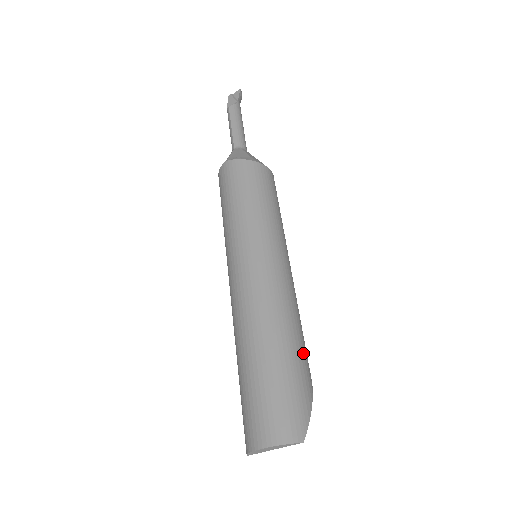
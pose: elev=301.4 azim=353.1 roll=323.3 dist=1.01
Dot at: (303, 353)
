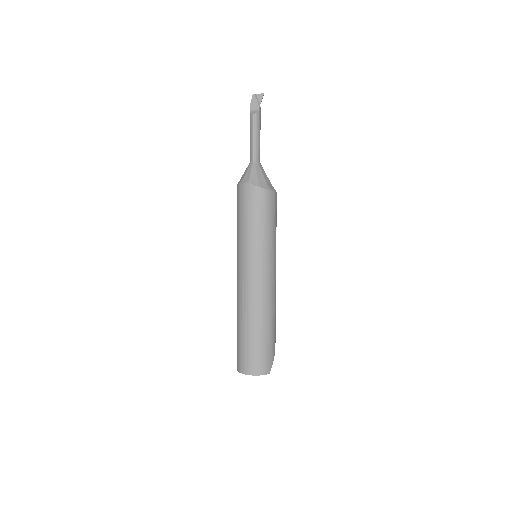
Dot at: (275, 326)
